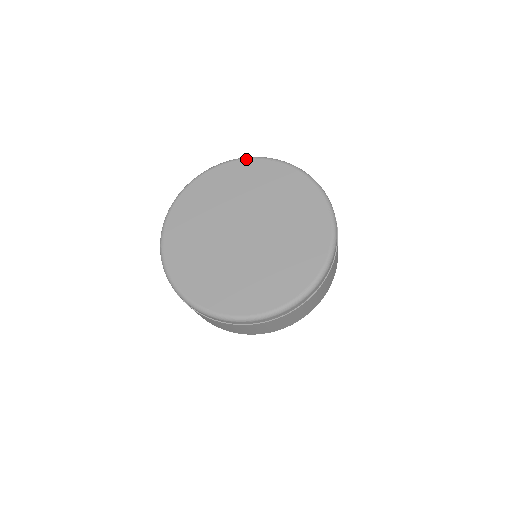
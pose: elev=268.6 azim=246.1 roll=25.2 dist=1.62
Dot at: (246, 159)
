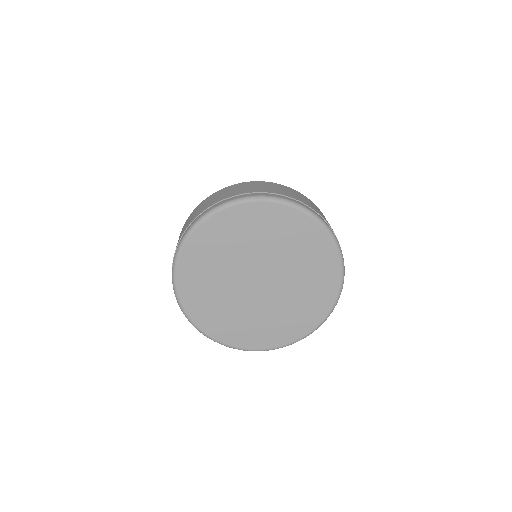
Dot at: (199, 226)
